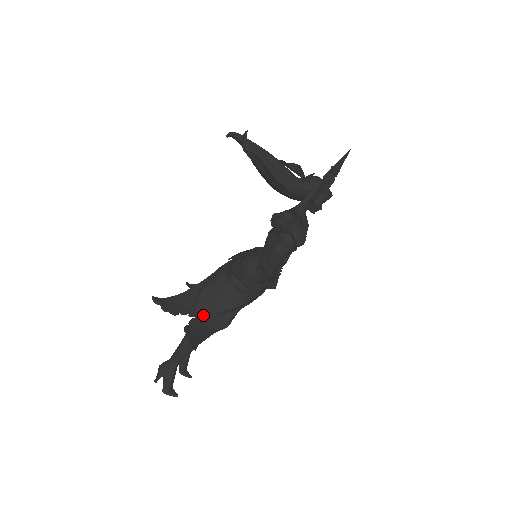
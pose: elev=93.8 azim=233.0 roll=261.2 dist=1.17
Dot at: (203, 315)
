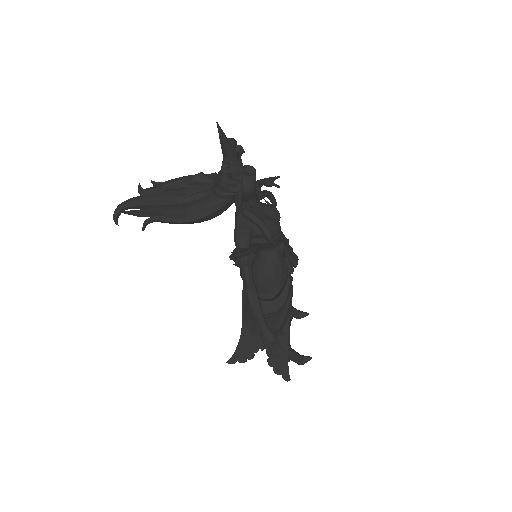
Dot at: occluded
